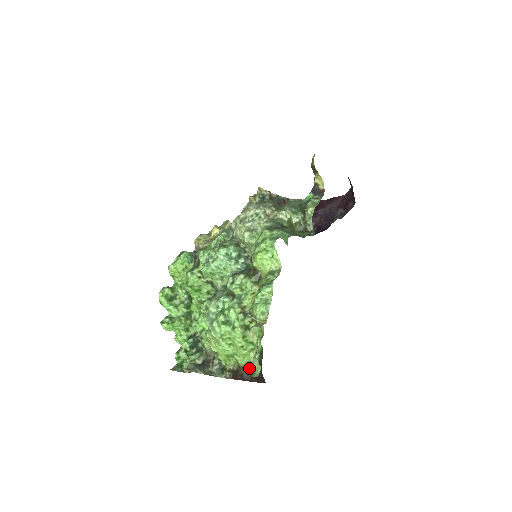
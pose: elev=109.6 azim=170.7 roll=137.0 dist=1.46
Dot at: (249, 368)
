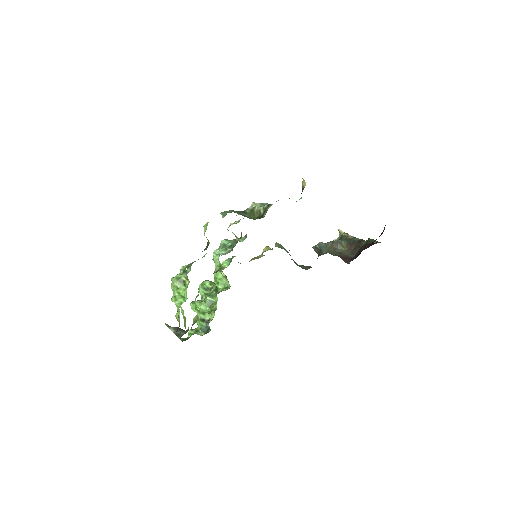
Dot at: occluded
